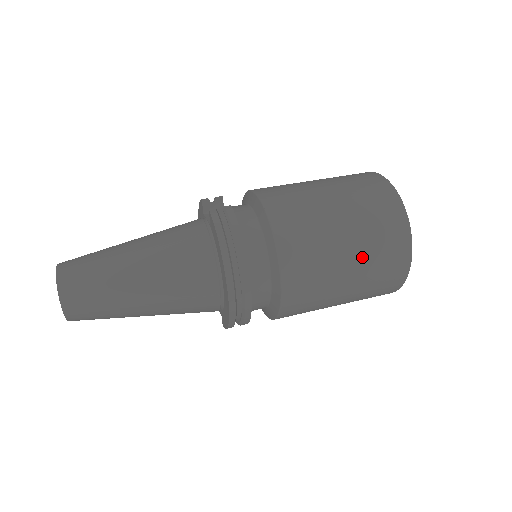
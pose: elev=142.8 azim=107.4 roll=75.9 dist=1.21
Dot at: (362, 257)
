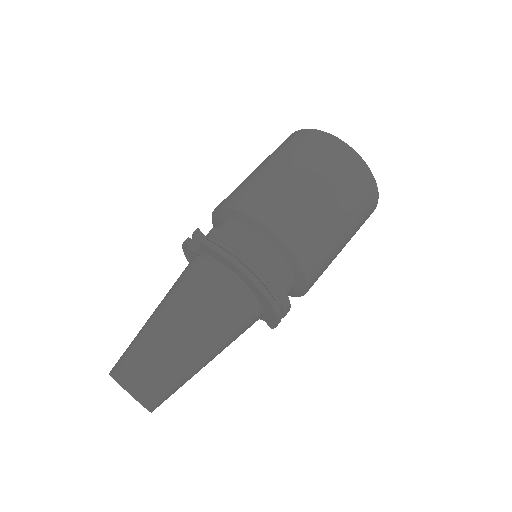
Dot at: (337, 196)
